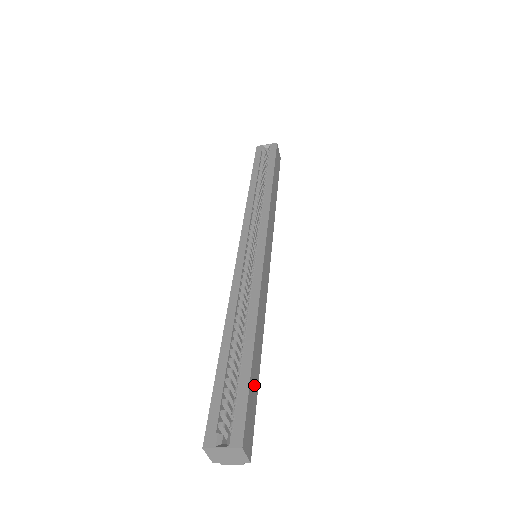
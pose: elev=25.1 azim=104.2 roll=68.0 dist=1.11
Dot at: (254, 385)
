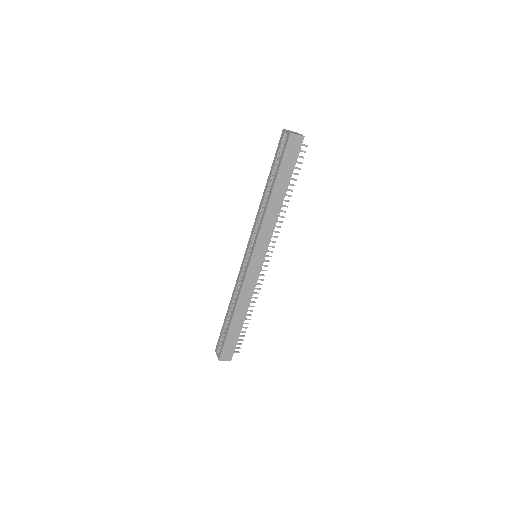
Dot at: (233, 335)
